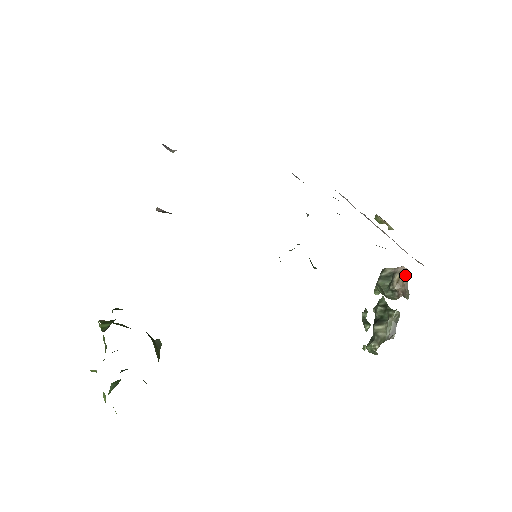
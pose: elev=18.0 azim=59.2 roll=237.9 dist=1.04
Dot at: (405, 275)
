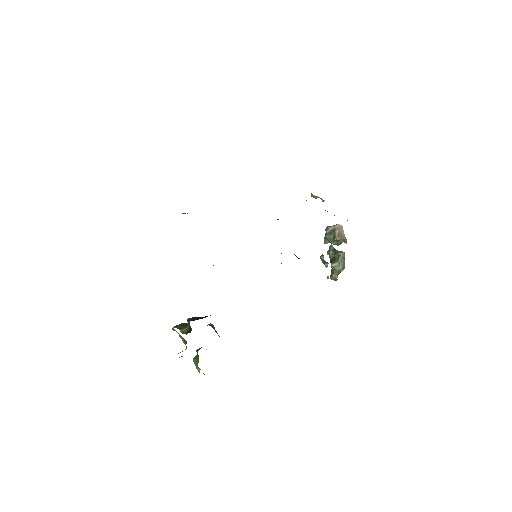
Dot at: (341, 230)
